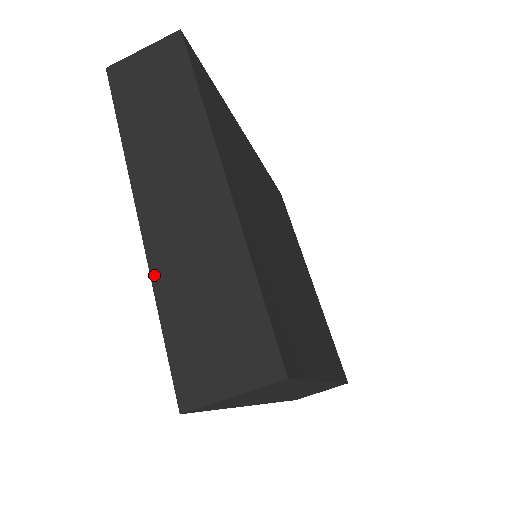
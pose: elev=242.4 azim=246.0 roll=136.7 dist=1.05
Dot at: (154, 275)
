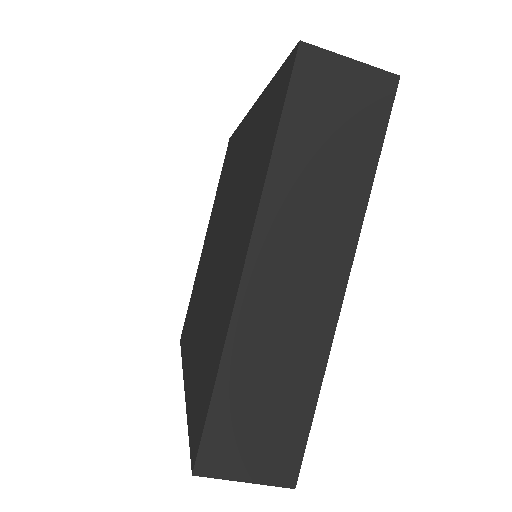
Dot at: (231, 338)
